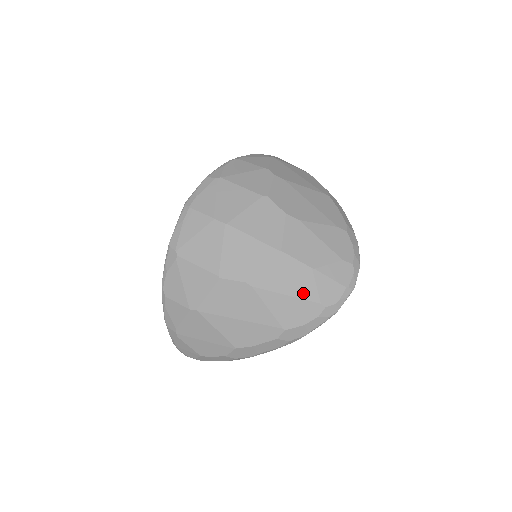
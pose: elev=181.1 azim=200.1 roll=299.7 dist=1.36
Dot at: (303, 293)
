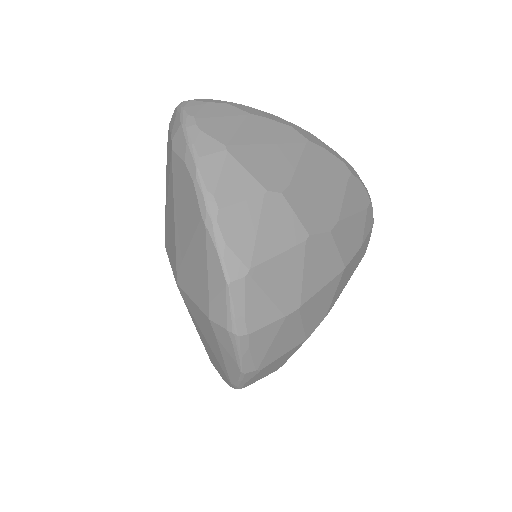
Dot at: (355, 267)
